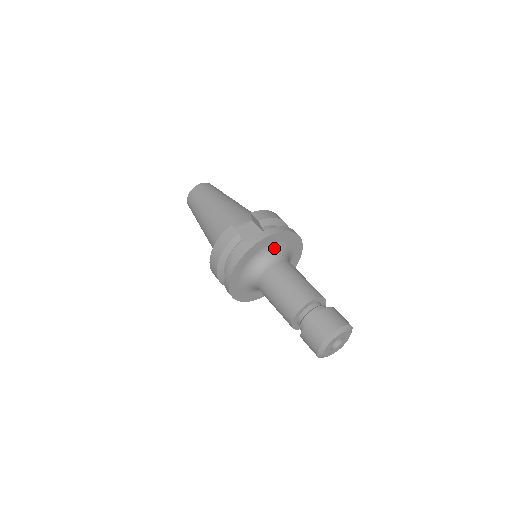
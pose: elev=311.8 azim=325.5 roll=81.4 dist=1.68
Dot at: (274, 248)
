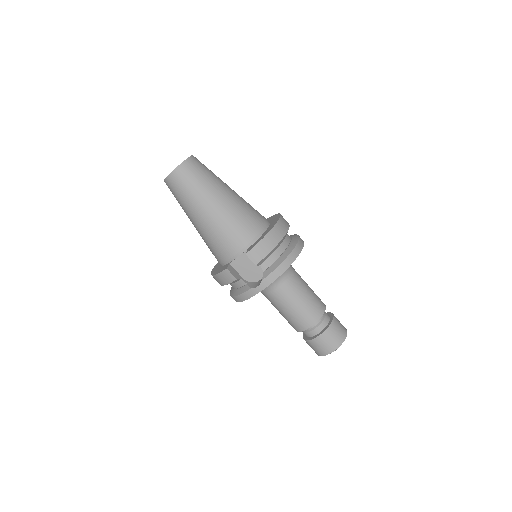
Dot at: occluded
